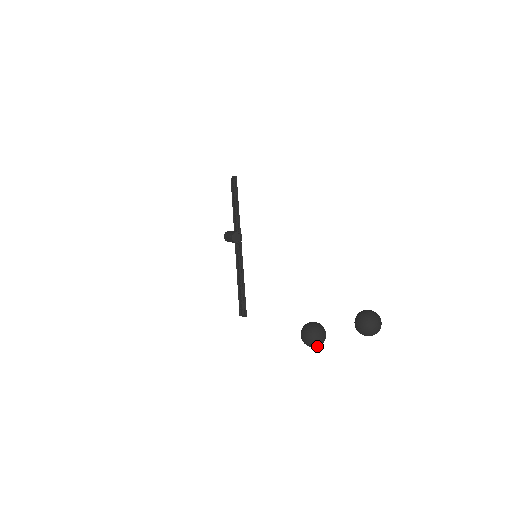
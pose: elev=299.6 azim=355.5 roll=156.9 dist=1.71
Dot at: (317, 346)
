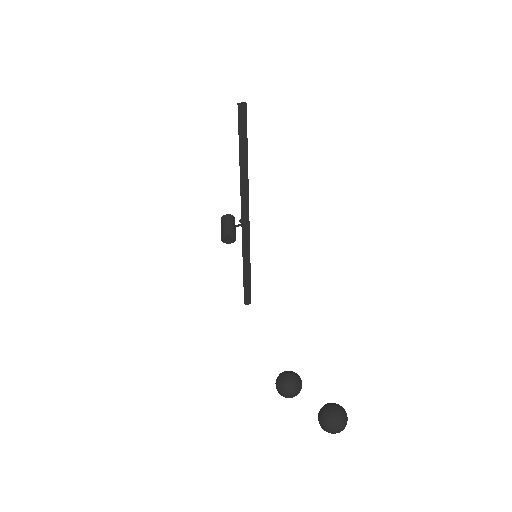
Dot at: occluded
